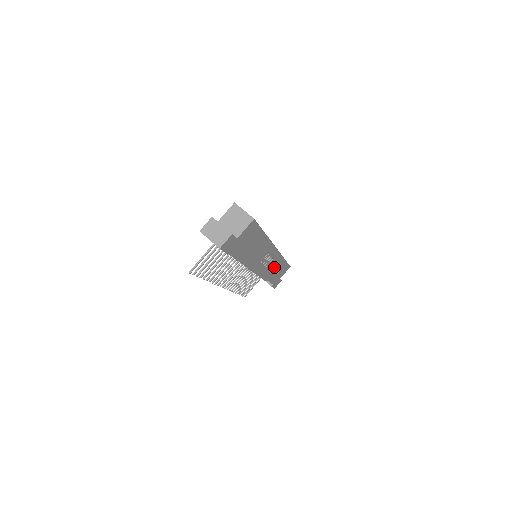
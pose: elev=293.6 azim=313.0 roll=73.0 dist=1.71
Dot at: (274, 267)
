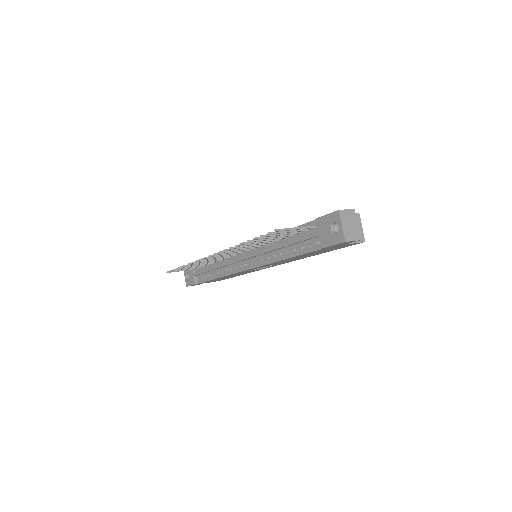
Dot at: occluded
